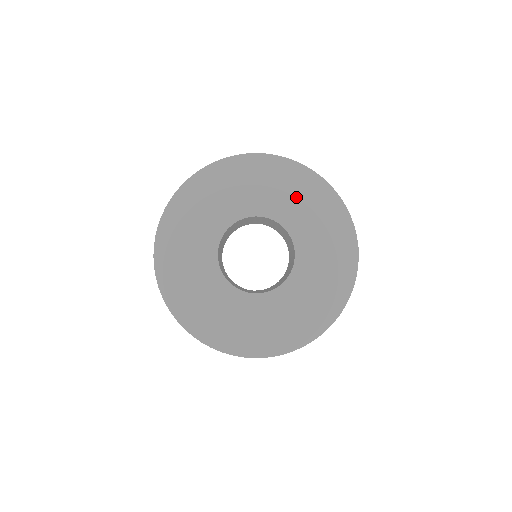
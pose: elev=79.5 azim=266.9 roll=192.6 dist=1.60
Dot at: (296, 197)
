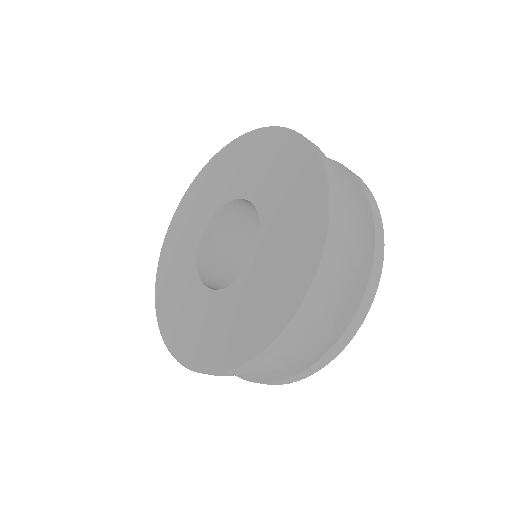
Dot at: (235, 168)
